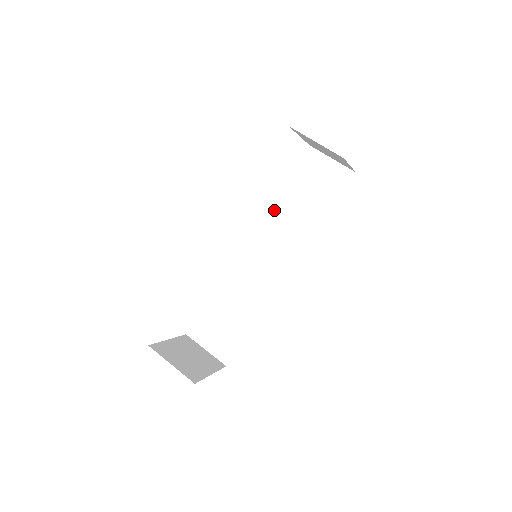
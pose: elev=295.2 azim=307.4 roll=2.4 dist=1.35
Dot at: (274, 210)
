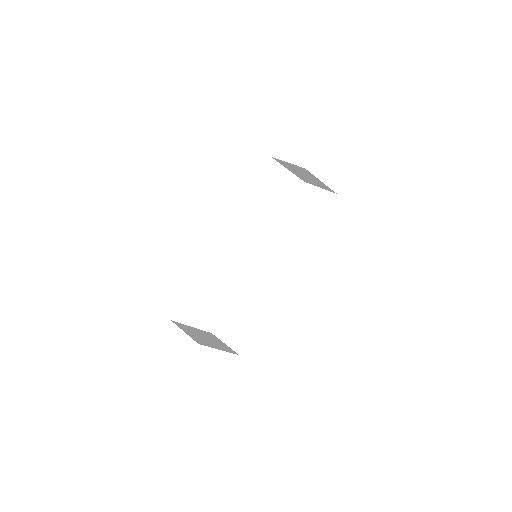
Dot at: (279, 231)
